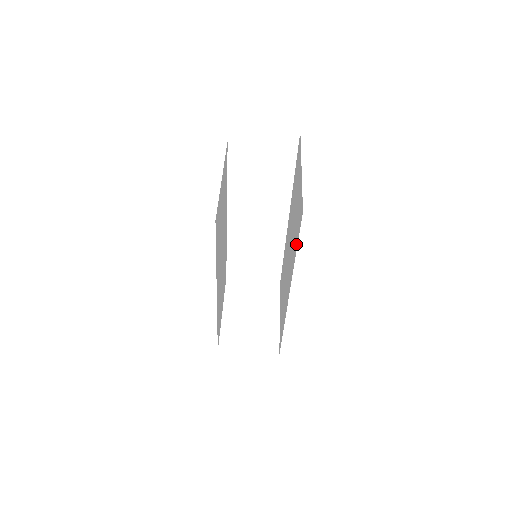
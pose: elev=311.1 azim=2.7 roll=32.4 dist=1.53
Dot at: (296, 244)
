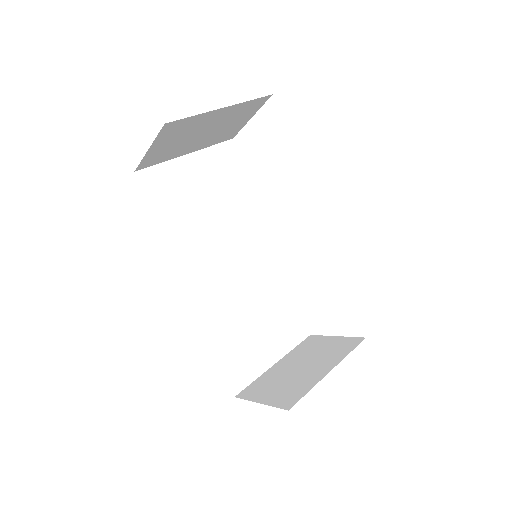
Dot at: occluded
